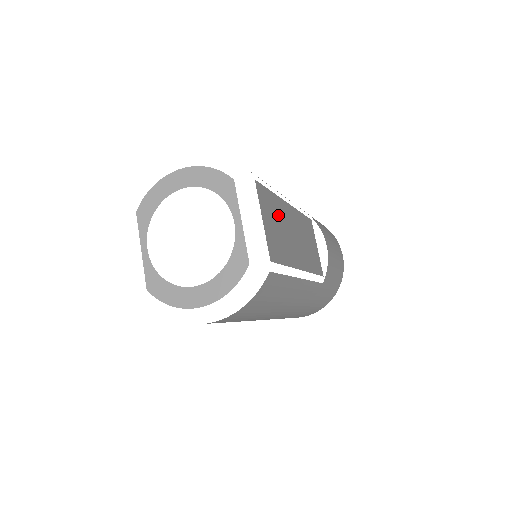
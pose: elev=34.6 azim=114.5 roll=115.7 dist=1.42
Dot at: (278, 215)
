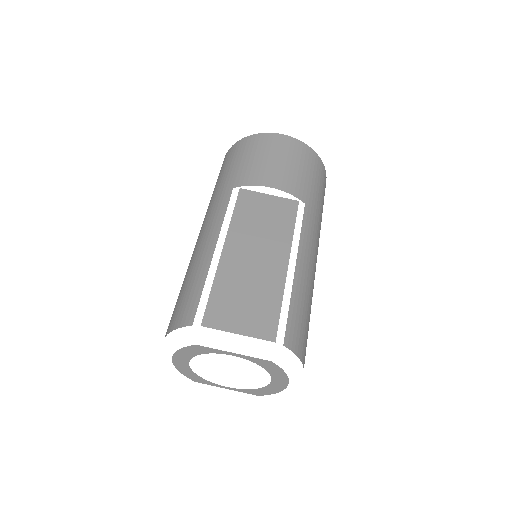
Dot at: (234, 288)
